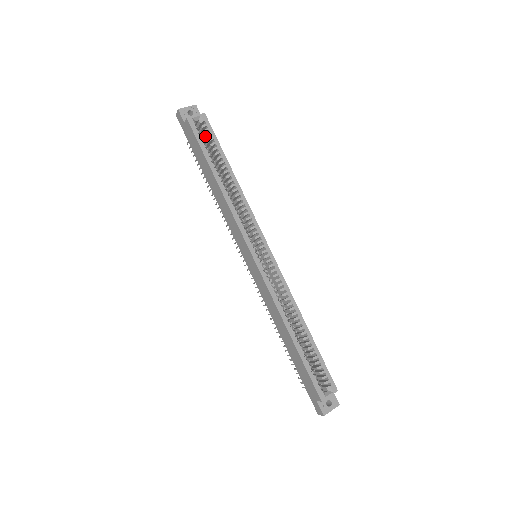
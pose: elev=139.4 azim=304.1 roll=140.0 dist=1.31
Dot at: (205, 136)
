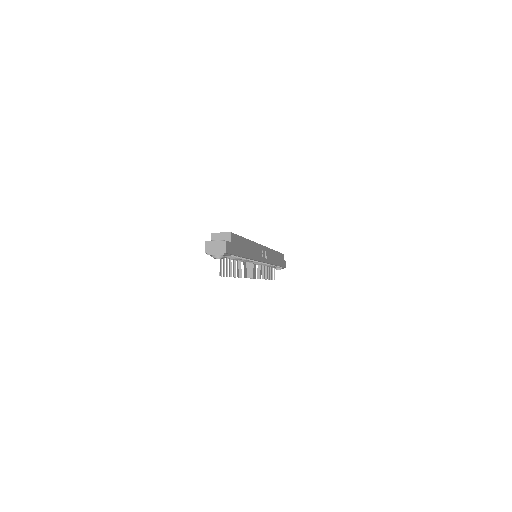
Dot at: occluded
